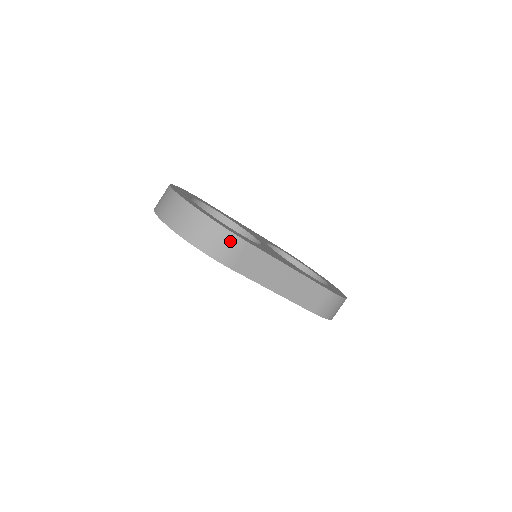
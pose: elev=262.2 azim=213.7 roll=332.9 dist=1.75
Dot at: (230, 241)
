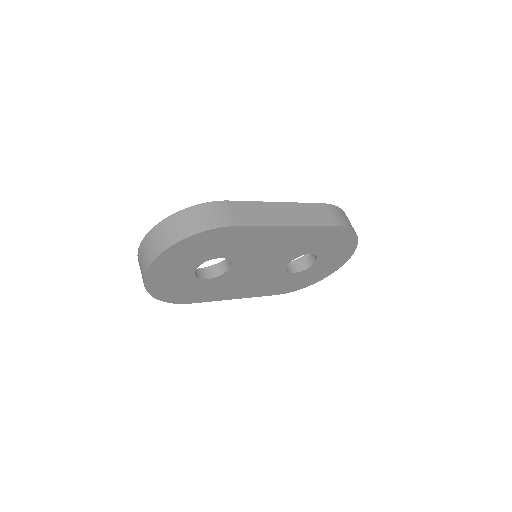
Dot at: (213, 208)
